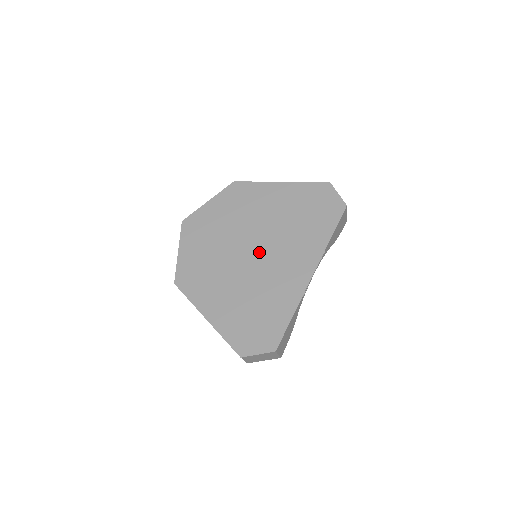
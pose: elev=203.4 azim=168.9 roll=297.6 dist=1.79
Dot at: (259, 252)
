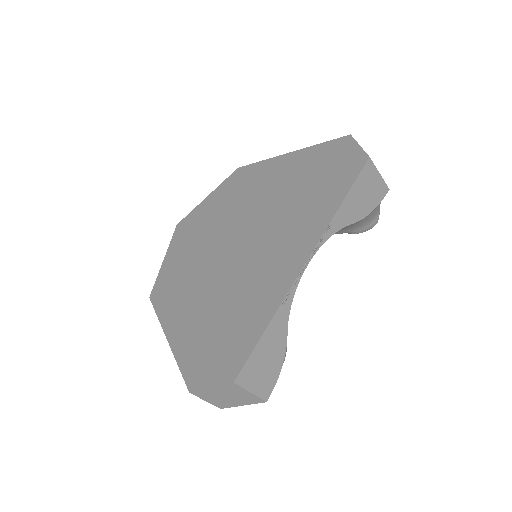
Dot at: (245, 243)
